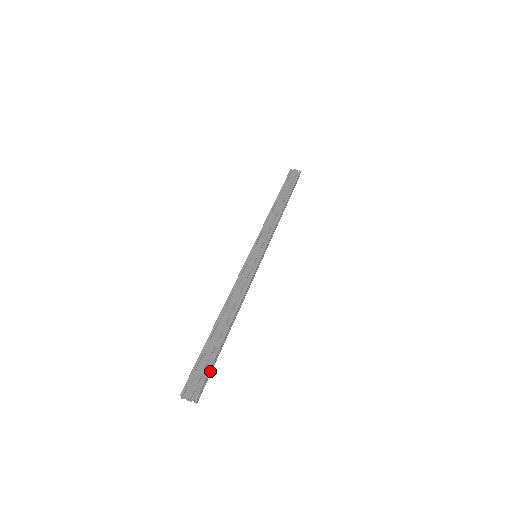
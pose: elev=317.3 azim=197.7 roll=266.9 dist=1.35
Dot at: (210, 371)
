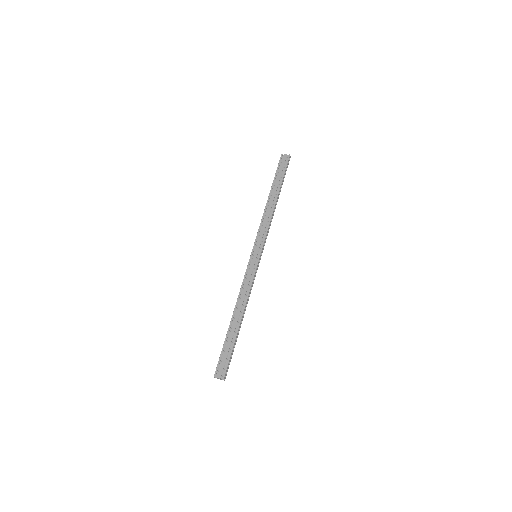
Dot at: (231, 358)
